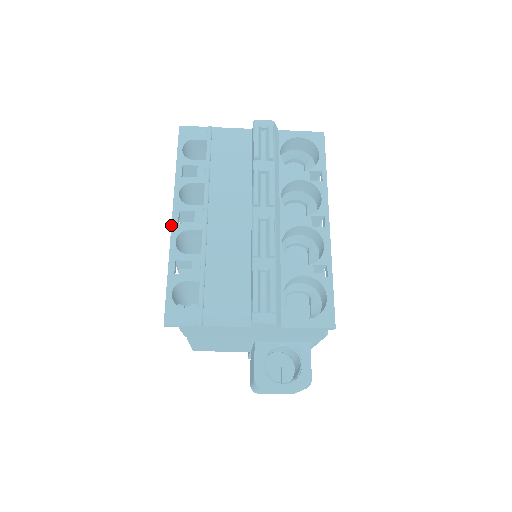
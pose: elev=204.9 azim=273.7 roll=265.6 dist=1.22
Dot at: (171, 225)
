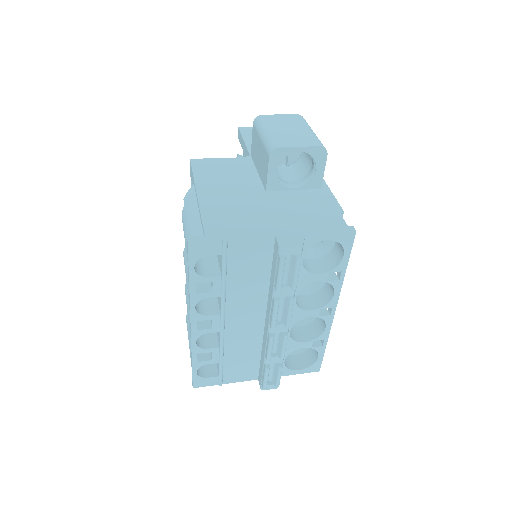
Dot at: (190, 332)
